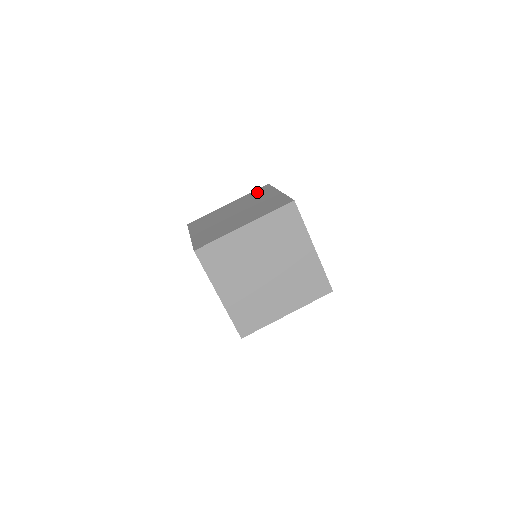
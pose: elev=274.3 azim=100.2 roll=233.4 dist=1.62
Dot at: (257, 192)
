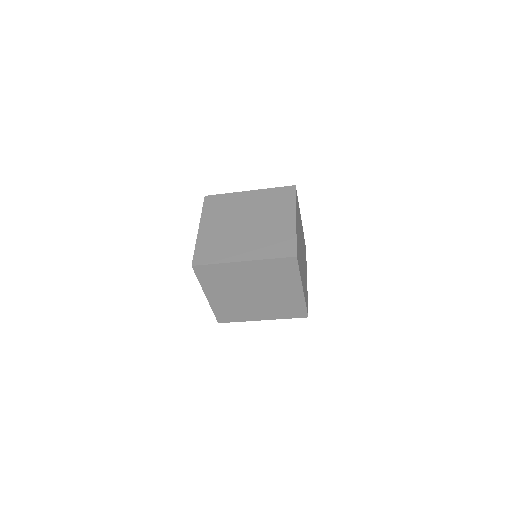
Dot at: (279, 194)
